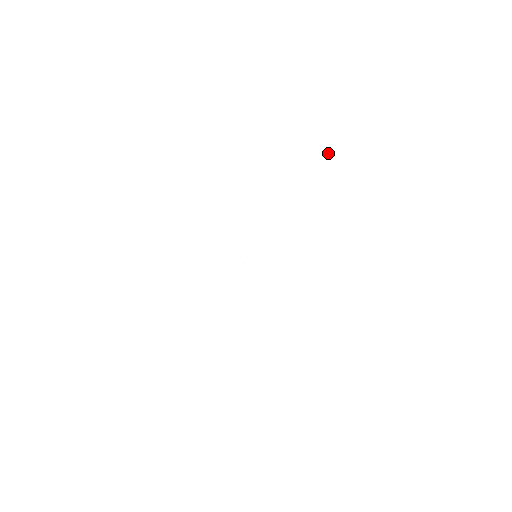
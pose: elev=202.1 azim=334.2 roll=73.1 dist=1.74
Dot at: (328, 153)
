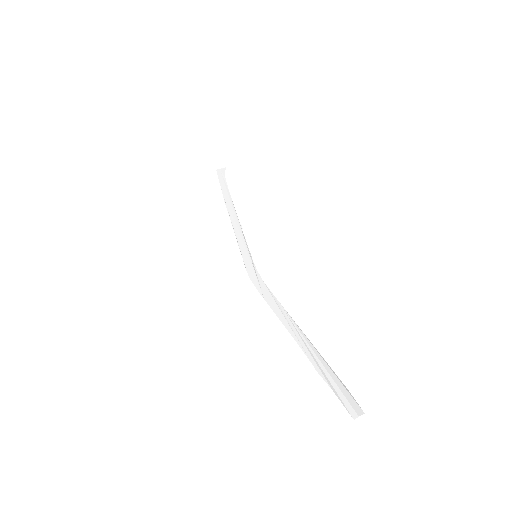
Dot at: (220, 169)
